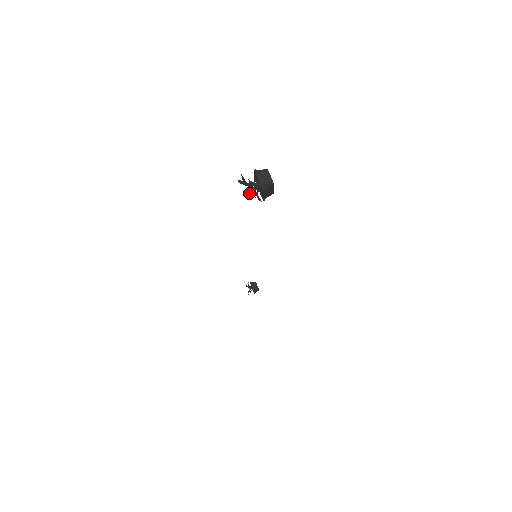
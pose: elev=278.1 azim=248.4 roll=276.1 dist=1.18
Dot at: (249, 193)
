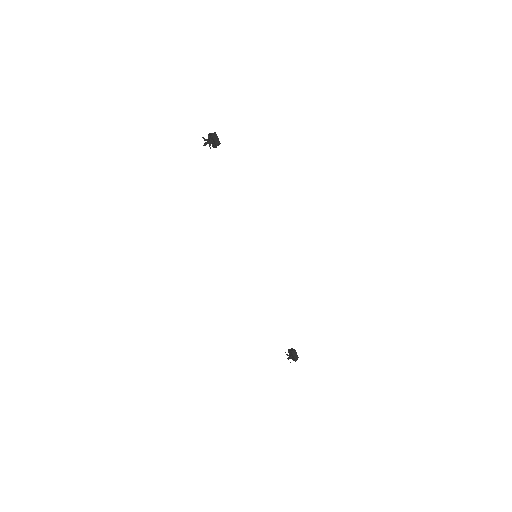
Dot at: (209, 146)
